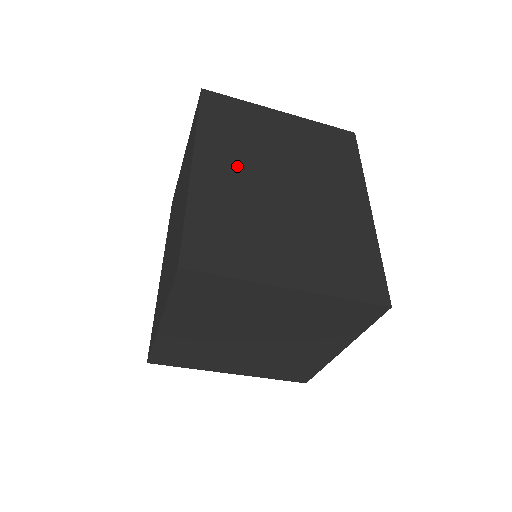
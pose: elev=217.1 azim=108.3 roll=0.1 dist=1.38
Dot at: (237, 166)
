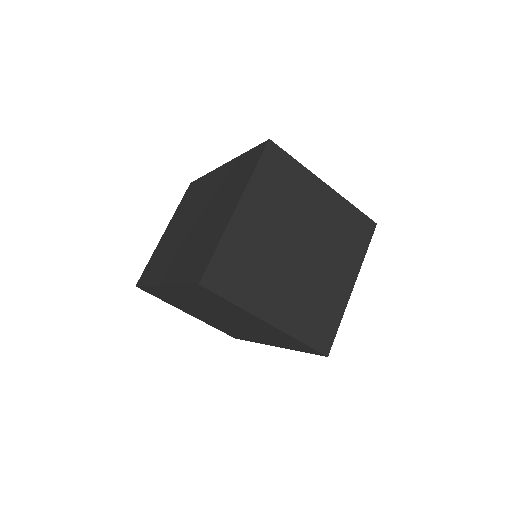
Dot at: occluded
